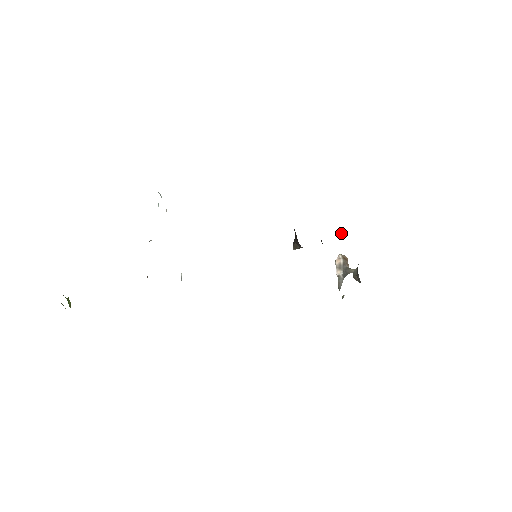
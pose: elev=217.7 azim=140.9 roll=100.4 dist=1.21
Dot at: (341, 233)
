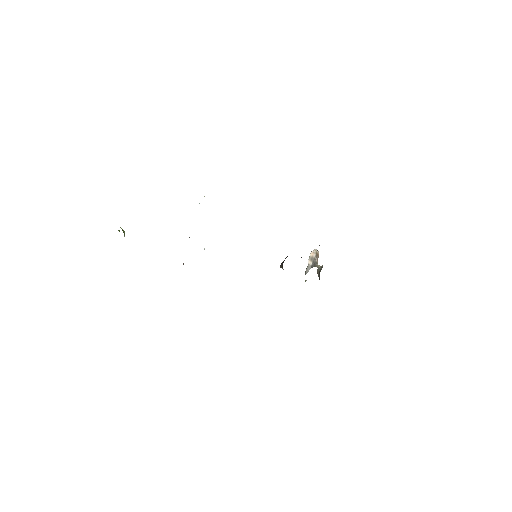
Dot at: occluded
